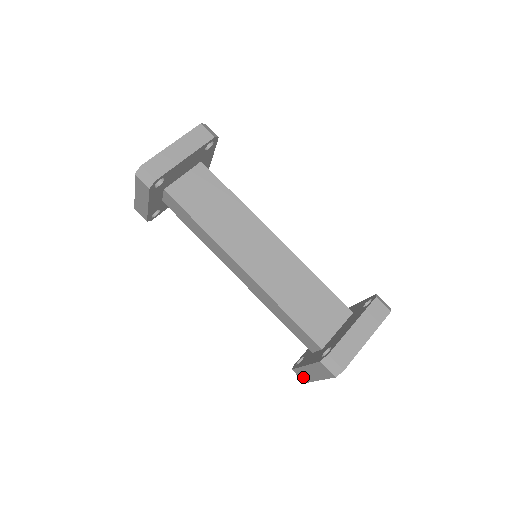
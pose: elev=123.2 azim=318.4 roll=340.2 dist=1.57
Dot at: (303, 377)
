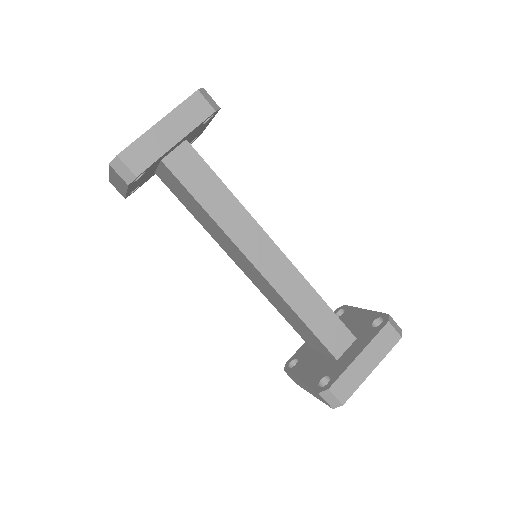
Dot at: (345, 390)
